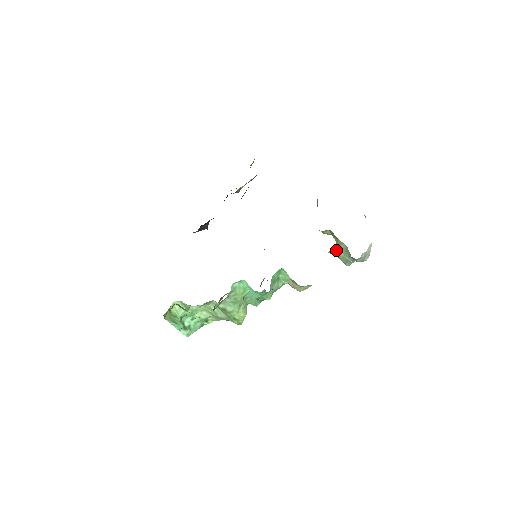
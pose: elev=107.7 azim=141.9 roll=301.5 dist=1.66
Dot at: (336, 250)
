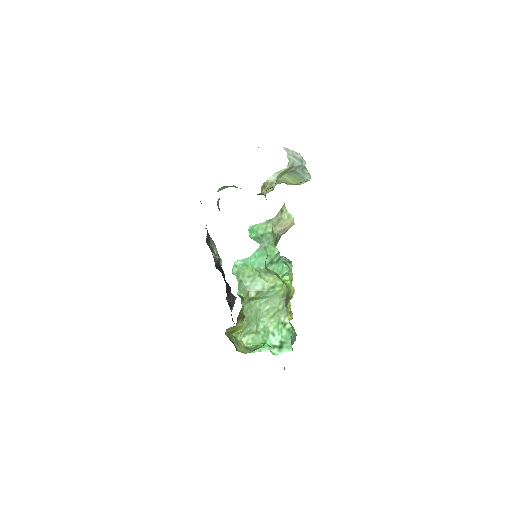
Dot at: occluded
